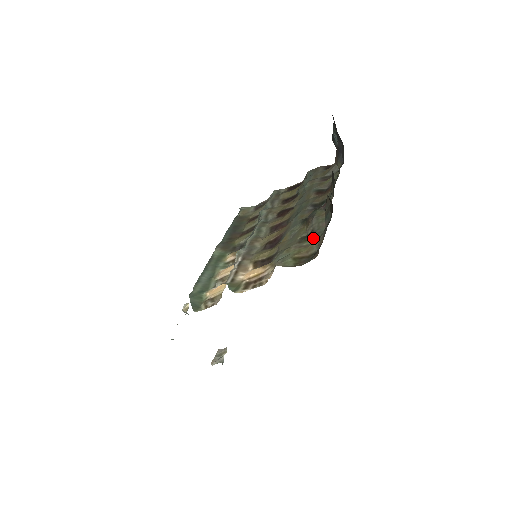
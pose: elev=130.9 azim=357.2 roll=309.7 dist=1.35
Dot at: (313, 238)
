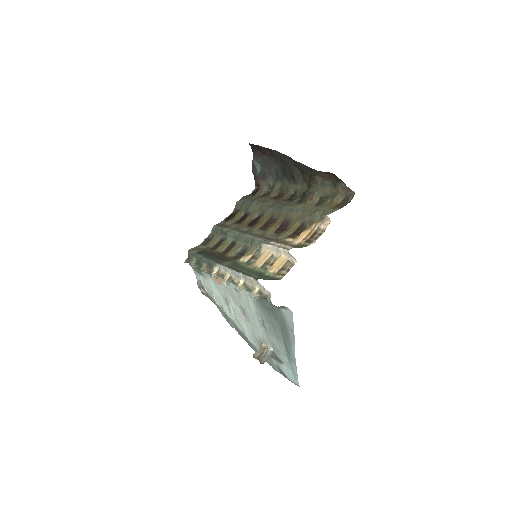
Dot at: (328, 199)
